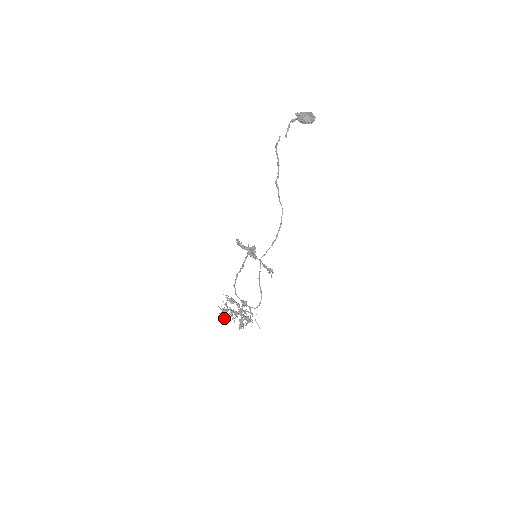
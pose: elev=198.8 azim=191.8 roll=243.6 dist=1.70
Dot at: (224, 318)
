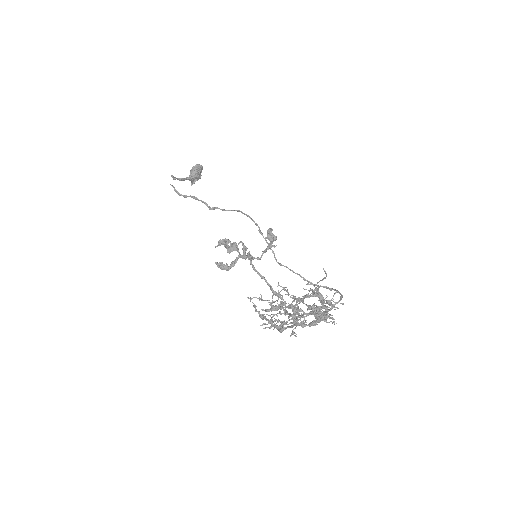
Dot at: (255, 306)
